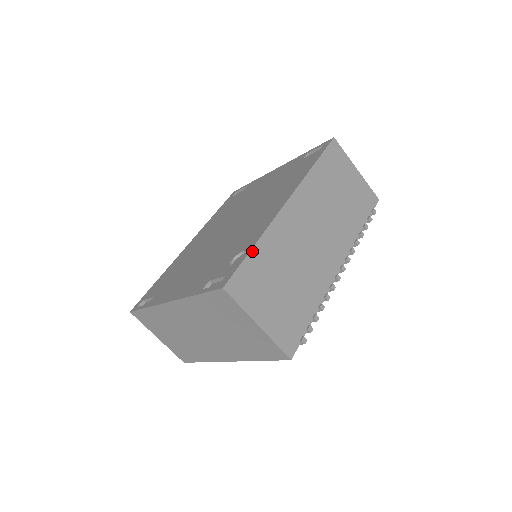
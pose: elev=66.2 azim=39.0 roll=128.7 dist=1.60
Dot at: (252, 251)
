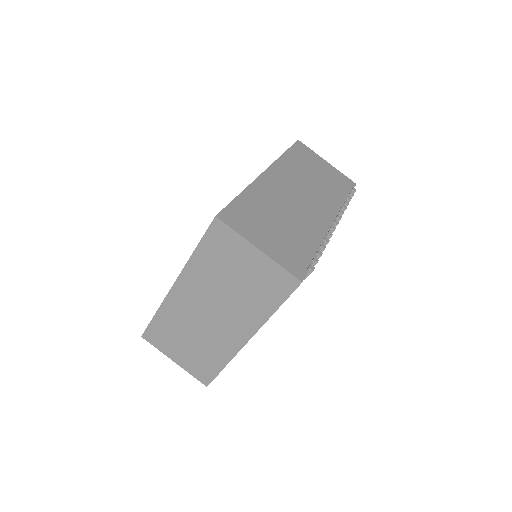
Dot at: (239, 196)
